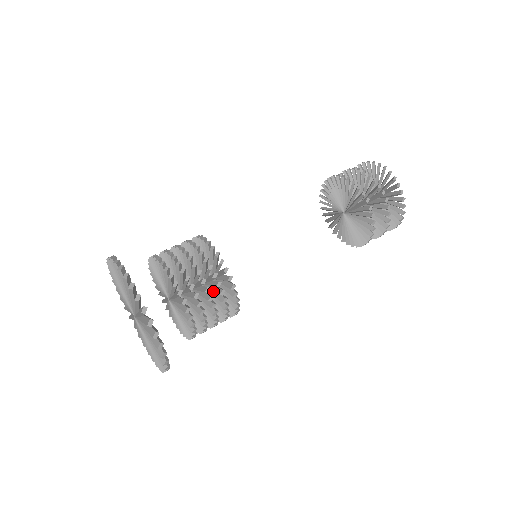
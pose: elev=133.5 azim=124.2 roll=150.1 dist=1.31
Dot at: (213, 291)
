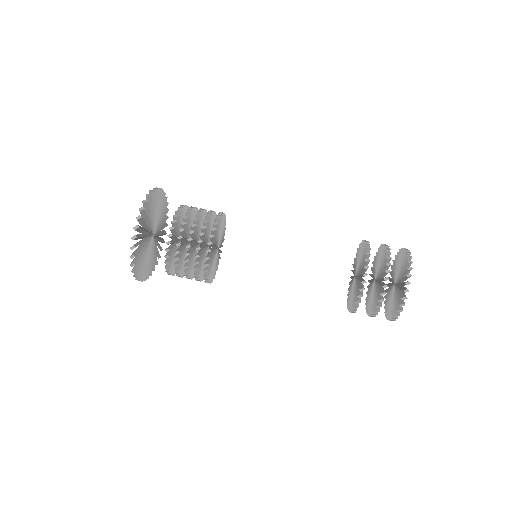
Dot at: occluded
